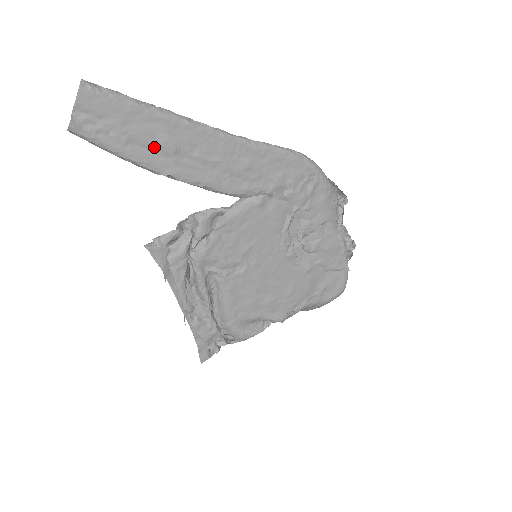
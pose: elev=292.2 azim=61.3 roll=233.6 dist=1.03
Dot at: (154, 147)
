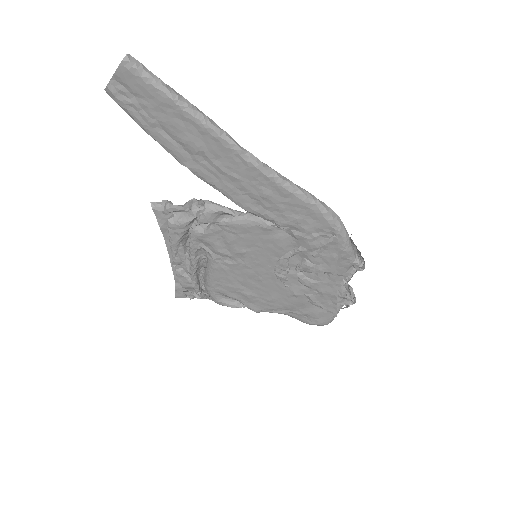
Dot at: (179, 140)
